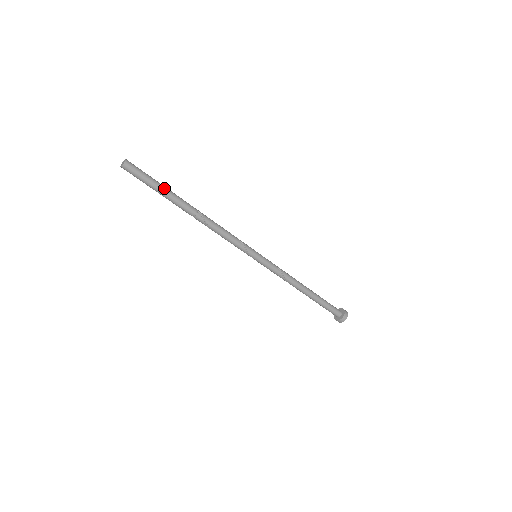
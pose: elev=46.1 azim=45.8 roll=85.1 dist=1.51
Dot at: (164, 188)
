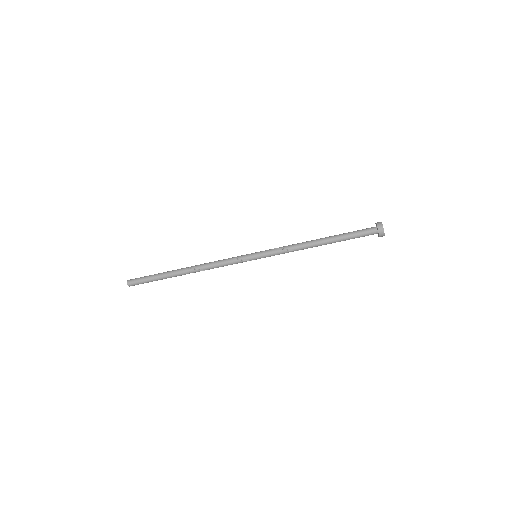
Dot at: (158, 275)
